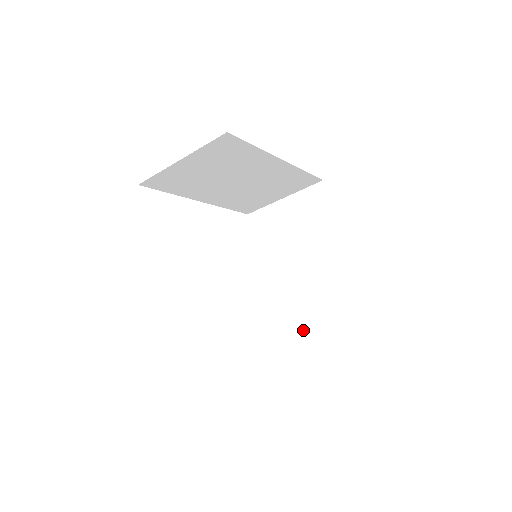
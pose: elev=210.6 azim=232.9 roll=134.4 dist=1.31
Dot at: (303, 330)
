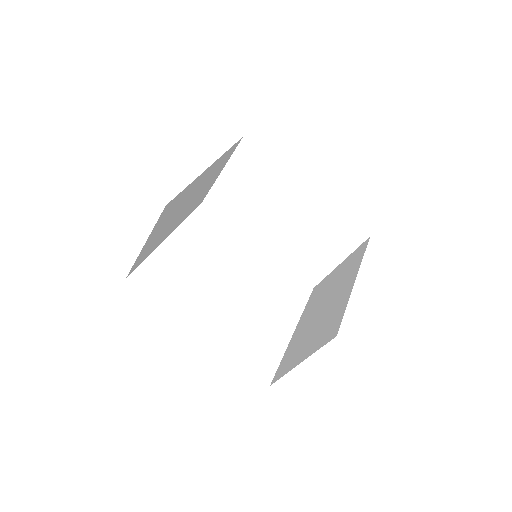
Dot at: (292, 367)
